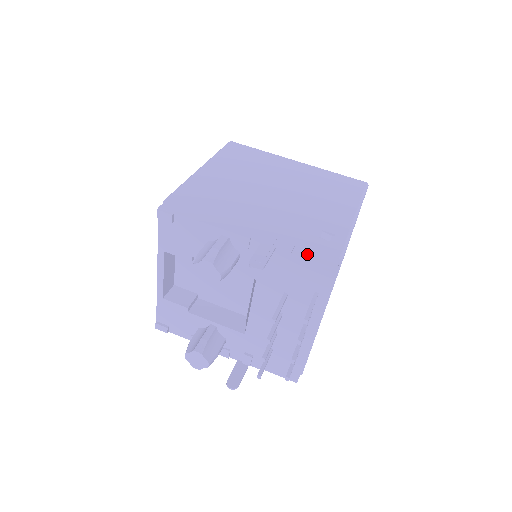
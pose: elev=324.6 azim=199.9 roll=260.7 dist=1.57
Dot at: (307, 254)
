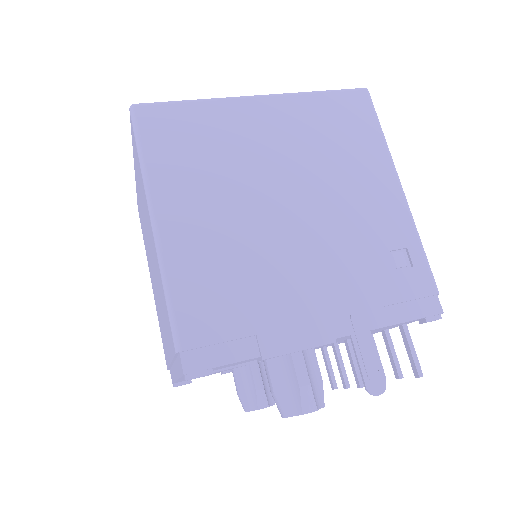
Dot at: (403, 313)
